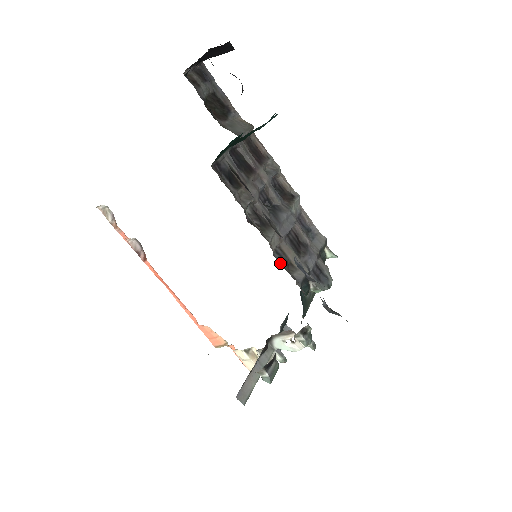
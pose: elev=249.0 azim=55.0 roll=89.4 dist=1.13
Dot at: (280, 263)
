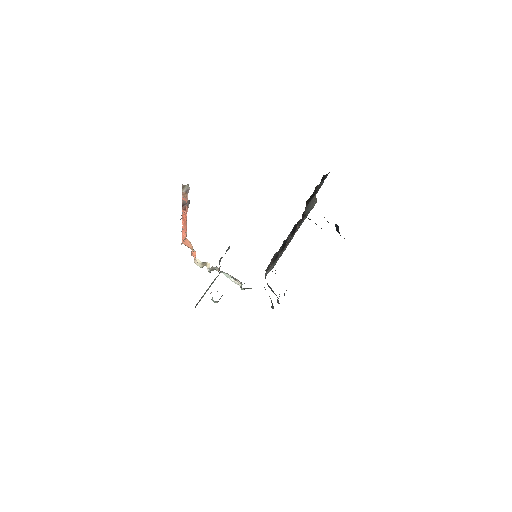
Dot at: (266, 269)
